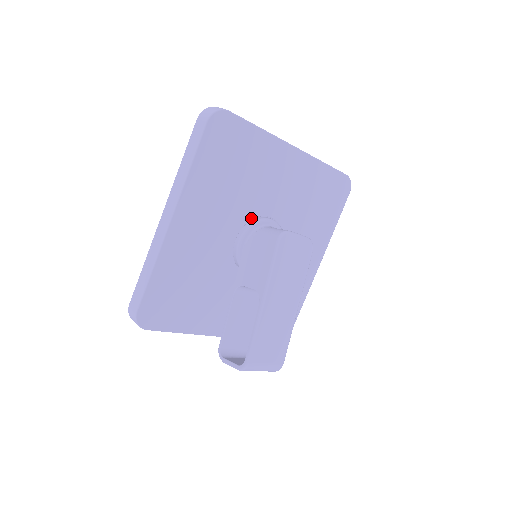
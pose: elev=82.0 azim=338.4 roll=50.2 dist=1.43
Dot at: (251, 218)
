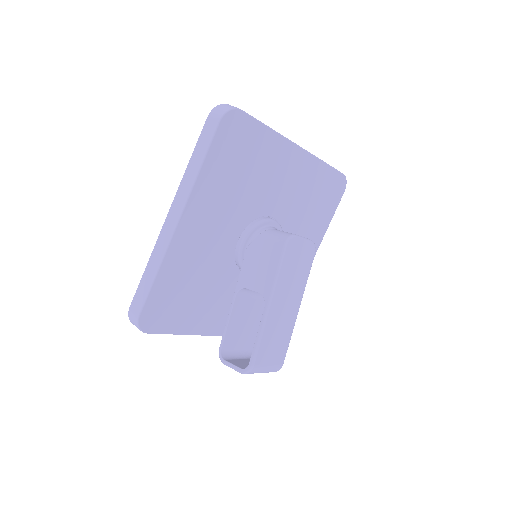
Dot at: (254, 218)
